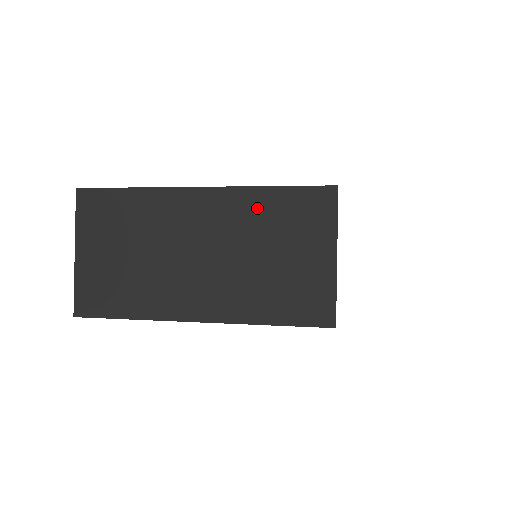
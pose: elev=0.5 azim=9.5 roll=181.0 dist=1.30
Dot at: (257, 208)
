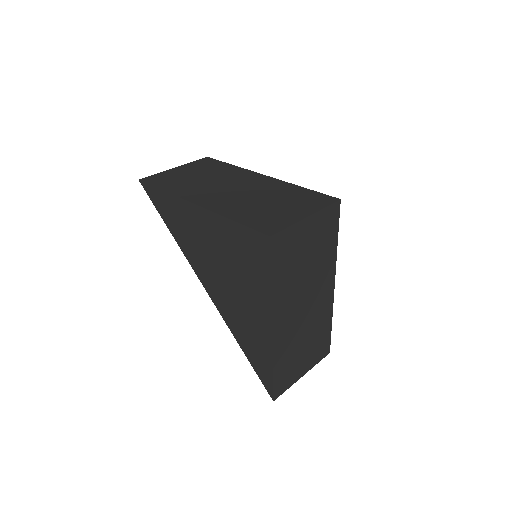
Dot at: (285, 189)
